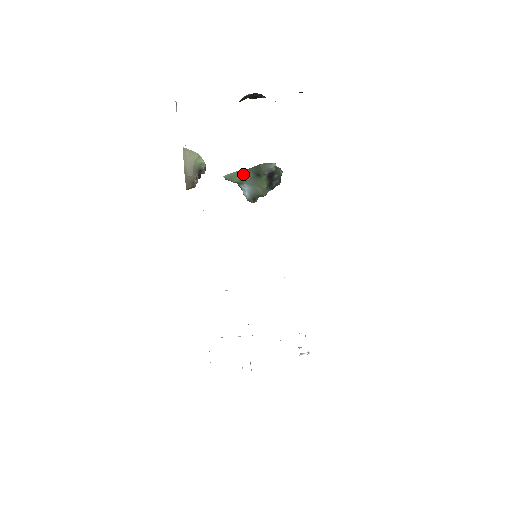
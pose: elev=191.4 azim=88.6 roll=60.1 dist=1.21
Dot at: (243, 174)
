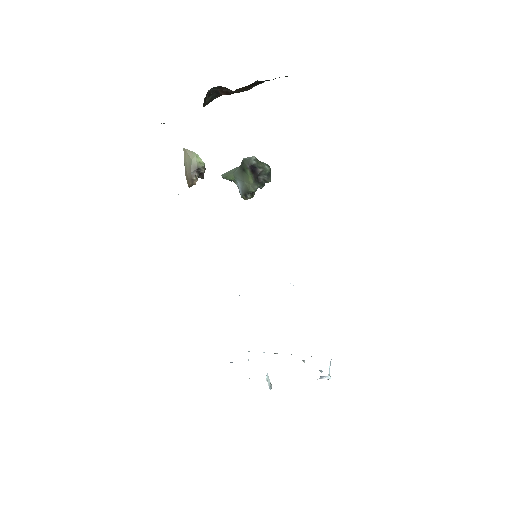
Dot at: (235, 171)
